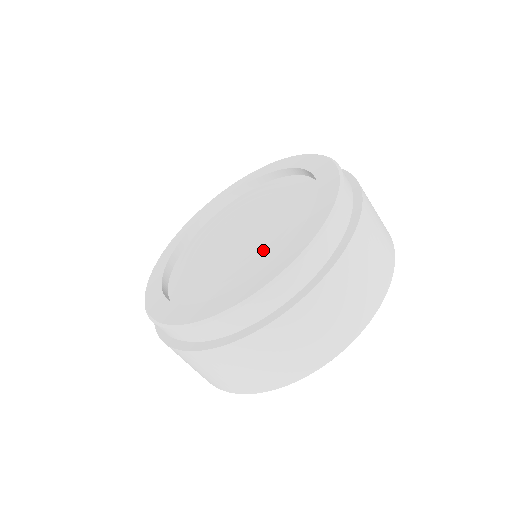
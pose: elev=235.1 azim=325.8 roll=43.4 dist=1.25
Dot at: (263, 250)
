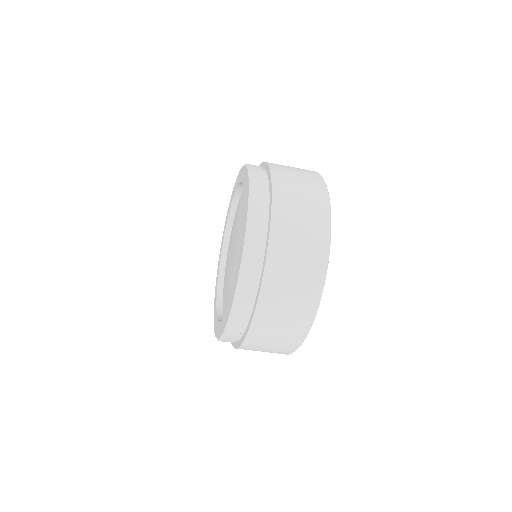
Dot at: occluded
